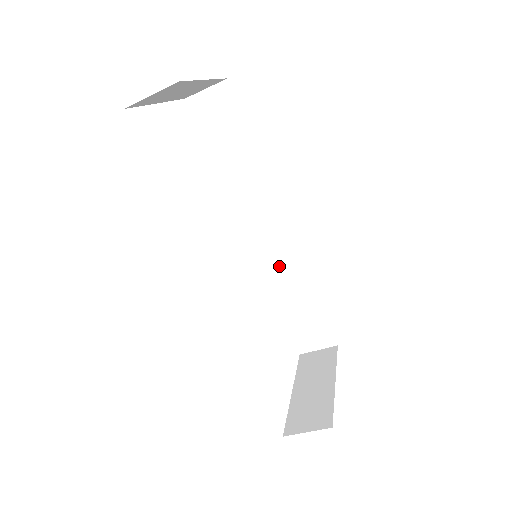
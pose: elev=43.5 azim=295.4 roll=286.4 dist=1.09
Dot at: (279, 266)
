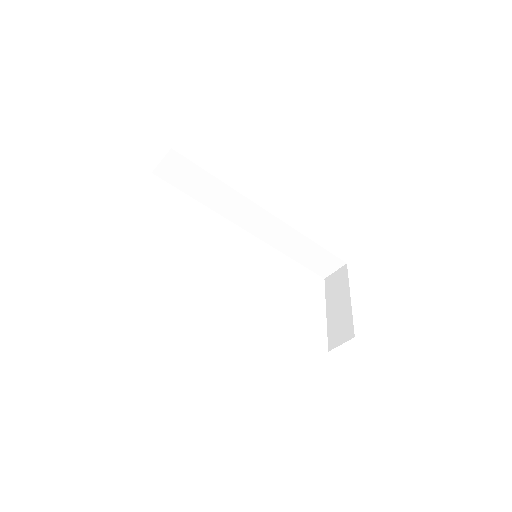
Dot at: (278, 237)
